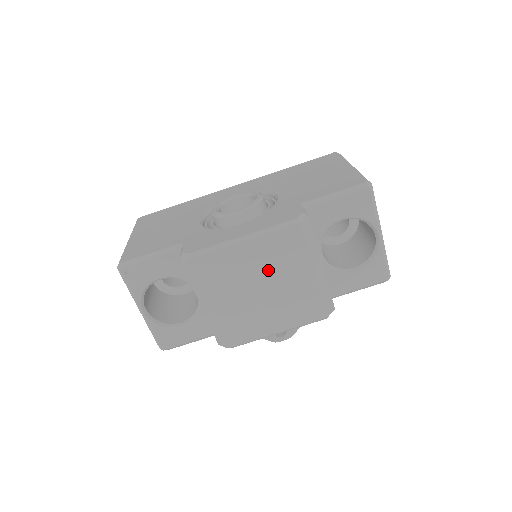
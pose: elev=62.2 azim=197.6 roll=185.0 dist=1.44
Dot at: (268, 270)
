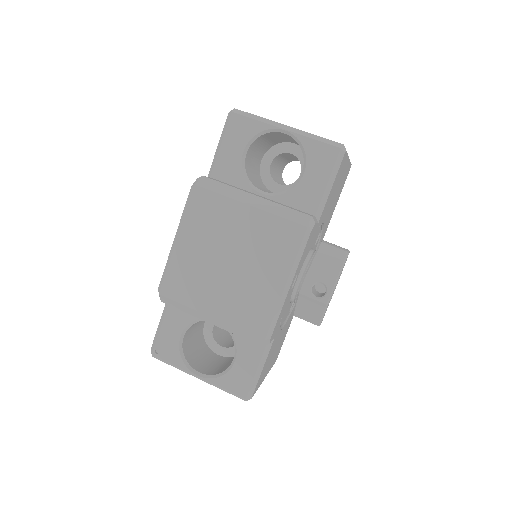
Dot at: (215, 242)
